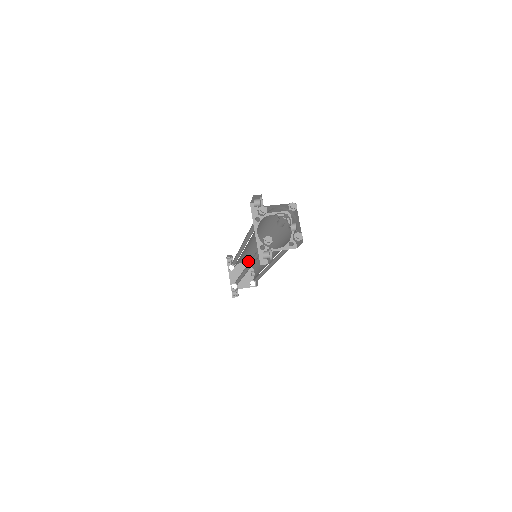
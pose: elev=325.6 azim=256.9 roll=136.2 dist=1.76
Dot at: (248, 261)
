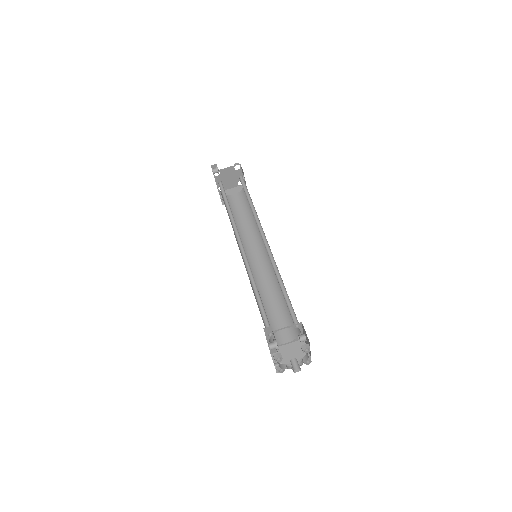
Dot at: occluded
